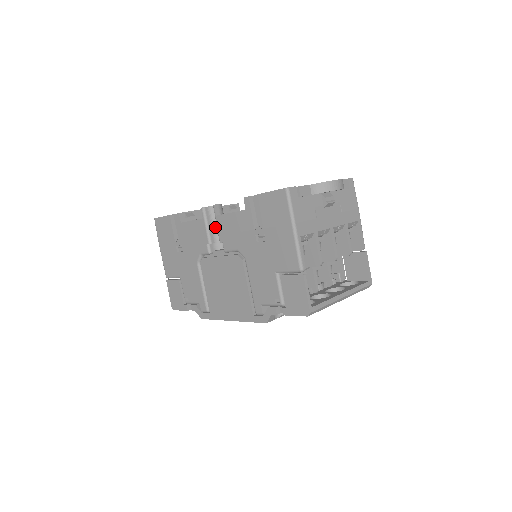
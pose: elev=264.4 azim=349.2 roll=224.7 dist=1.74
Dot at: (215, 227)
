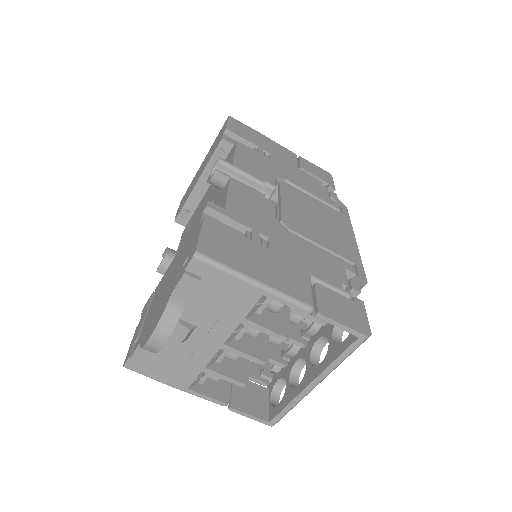
Dot at: occluded
